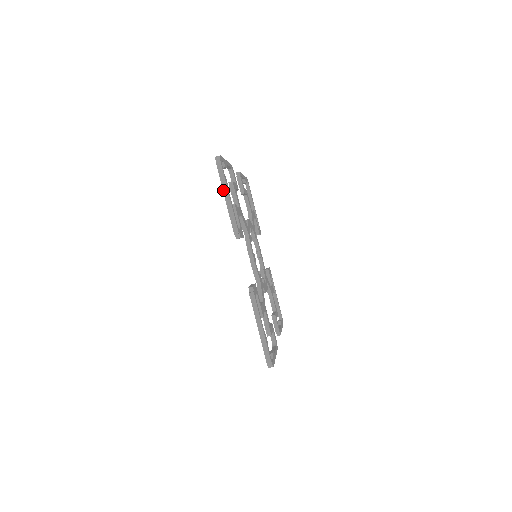
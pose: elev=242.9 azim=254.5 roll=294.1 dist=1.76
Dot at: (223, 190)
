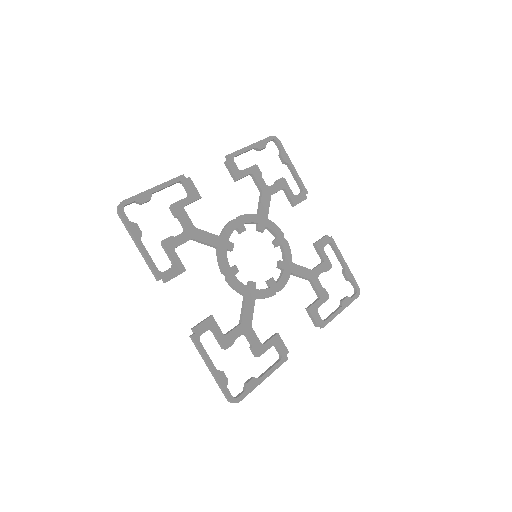
Dot at: (256, 385)
